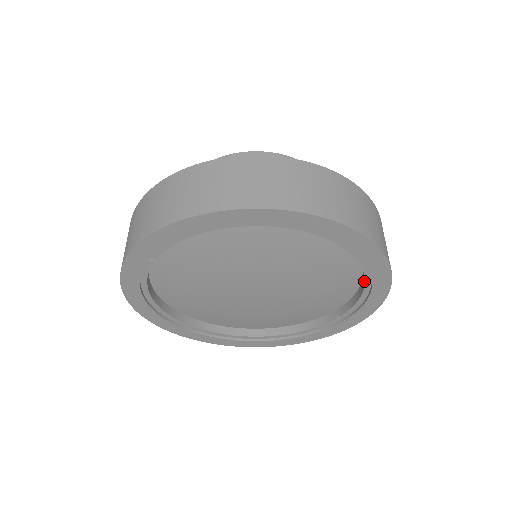
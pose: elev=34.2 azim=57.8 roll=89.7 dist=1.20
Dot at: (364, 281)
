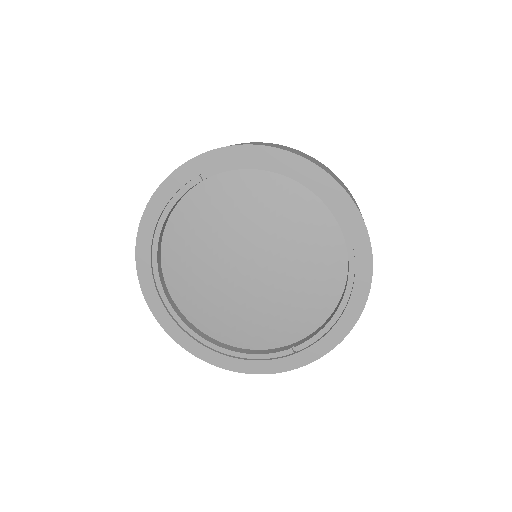
Dot at: (339, 303)
